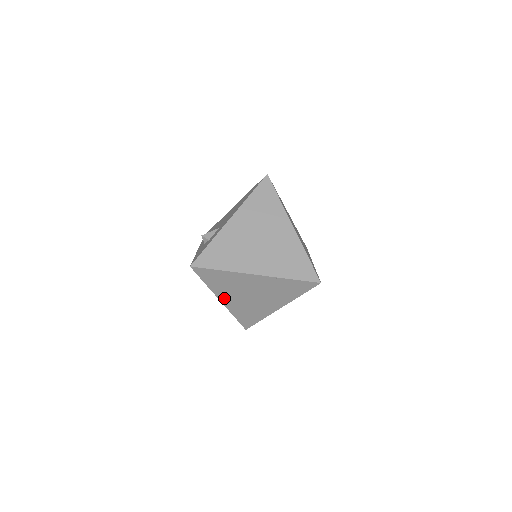
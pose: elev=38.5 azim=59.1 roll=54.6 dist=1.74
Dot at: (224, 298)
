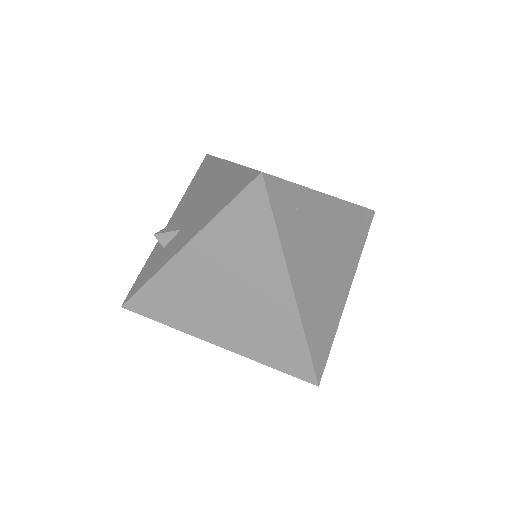
Dot at: occluded
